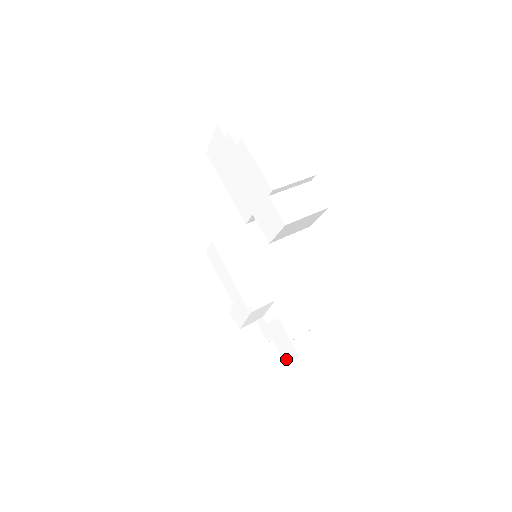
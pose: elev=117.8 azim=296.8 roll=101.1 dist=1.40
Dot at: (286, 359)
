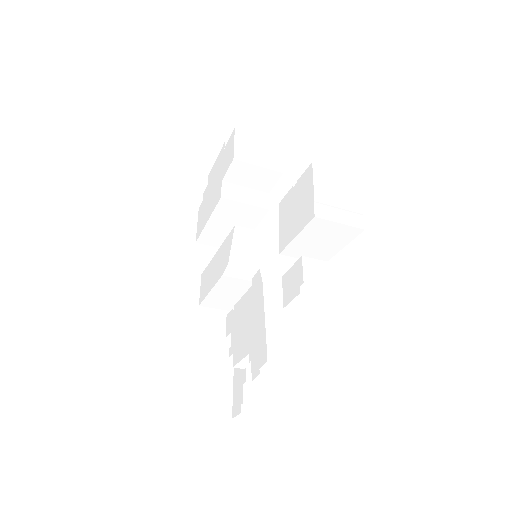
Dot at: (311, 208)
